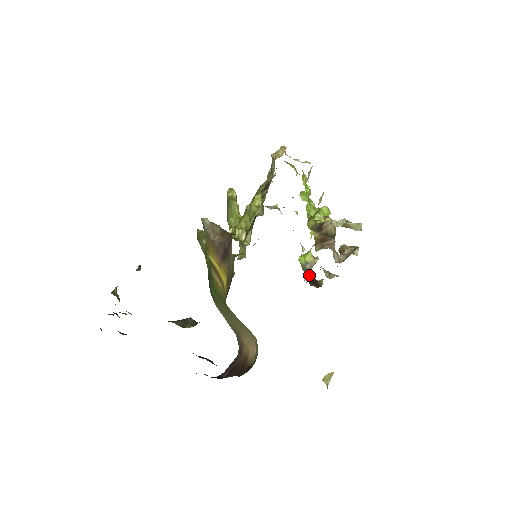
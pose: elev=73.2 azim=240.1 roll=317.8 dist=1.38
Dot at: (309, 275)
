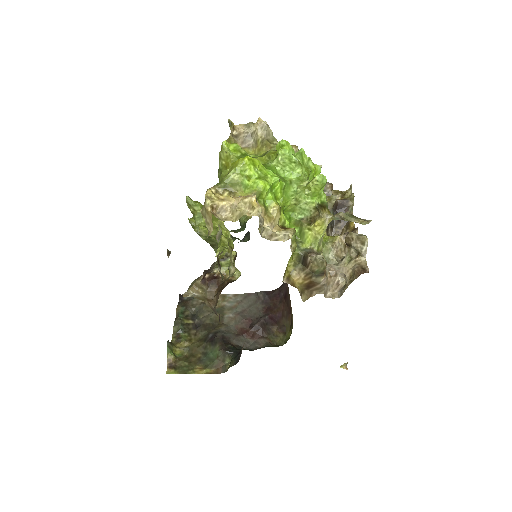
Dot at: occluded
